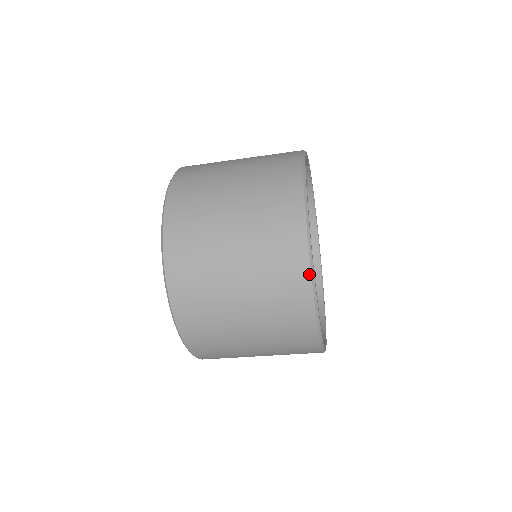
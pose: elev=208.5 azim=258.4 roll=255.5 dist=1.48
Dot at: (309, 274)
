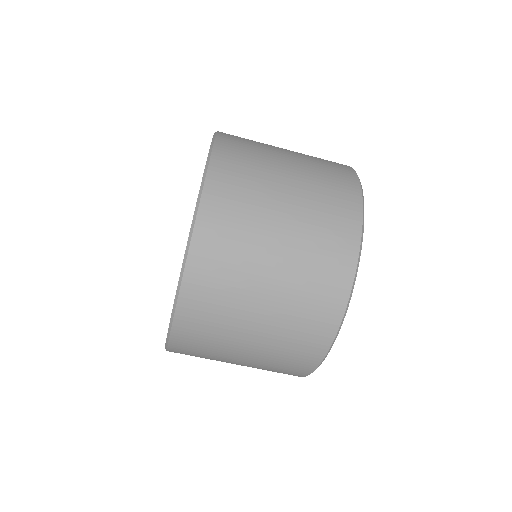
Dot at: occluded
